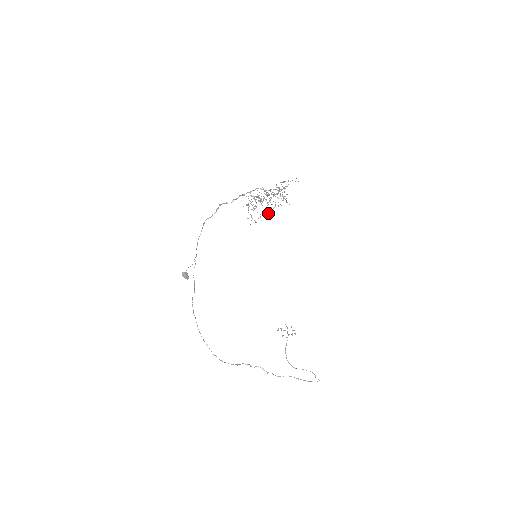
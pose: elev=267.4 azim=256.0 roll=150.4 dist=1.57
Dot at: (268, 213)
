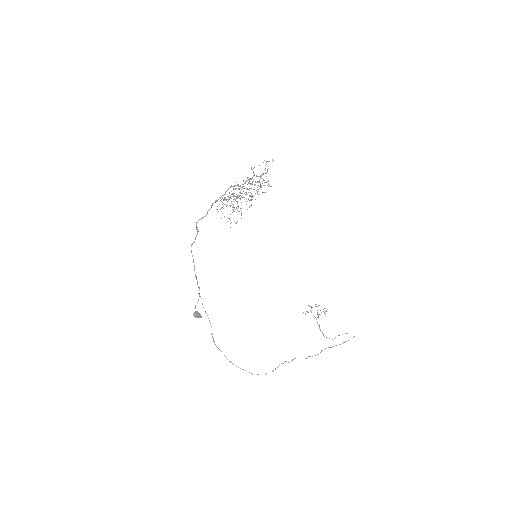
Dot at: (249, 207)
